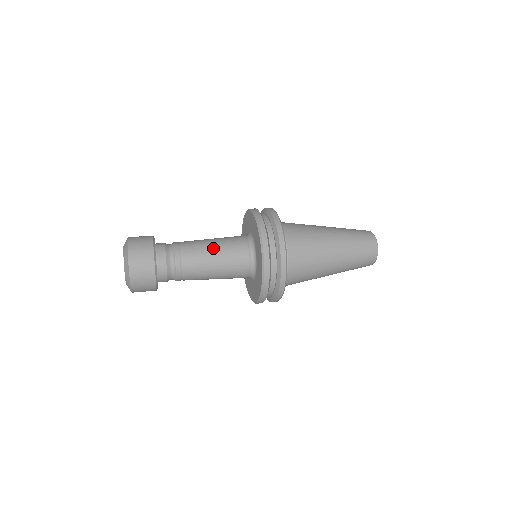
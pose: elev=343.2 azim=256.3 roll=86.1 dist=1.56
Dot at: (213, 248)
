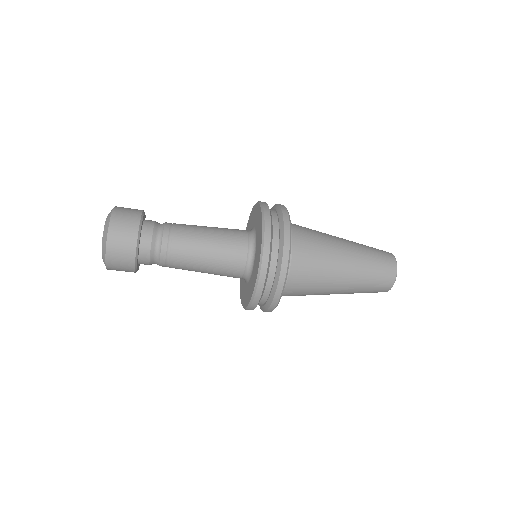
Dot at: (208, 234)
